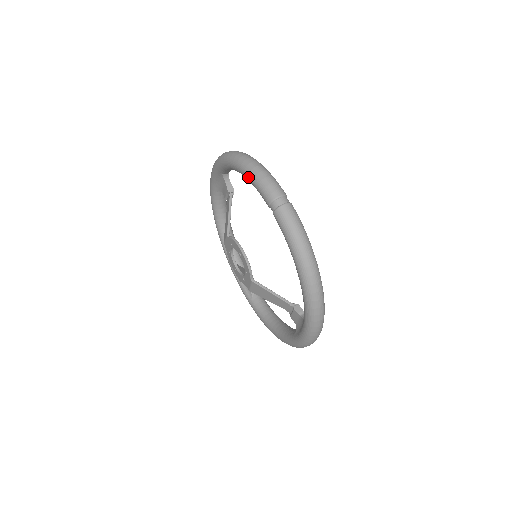
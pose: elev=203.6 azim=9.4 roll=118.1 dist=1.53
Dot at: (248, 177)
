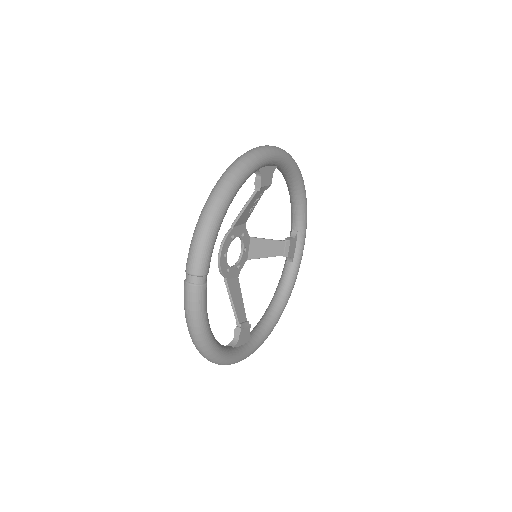
Dot at: occluded
